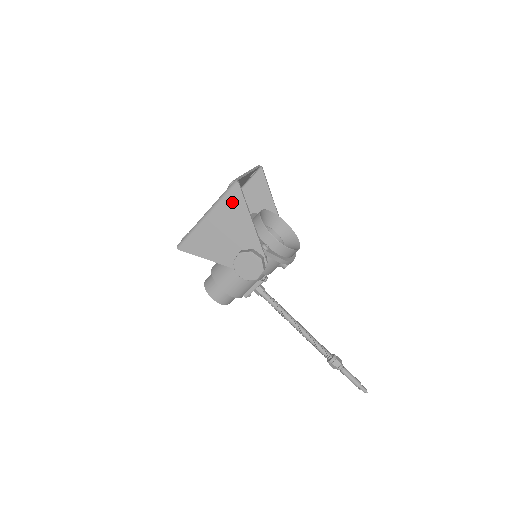
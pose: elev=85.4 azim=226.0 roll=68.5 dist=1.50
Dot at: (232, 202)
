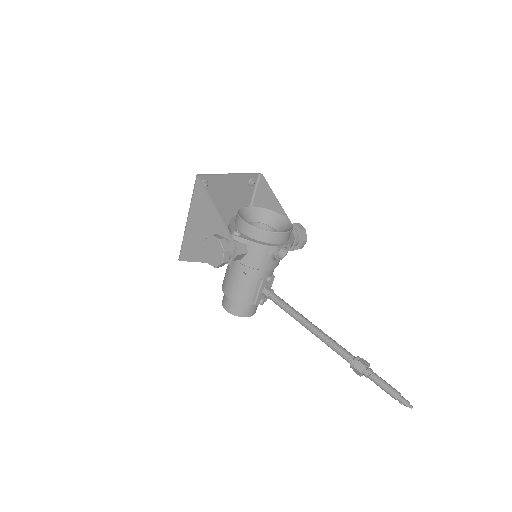
Dot at: (198, 197)
